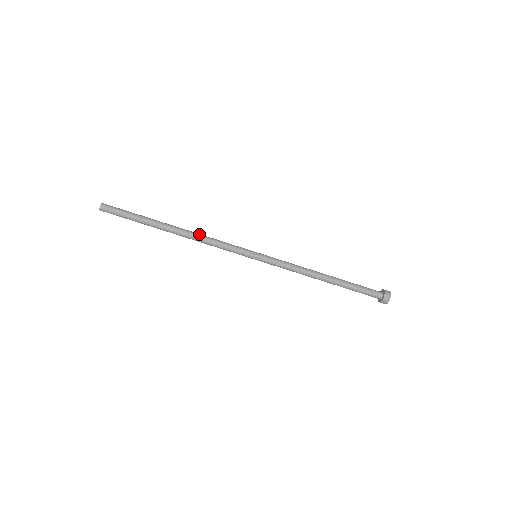
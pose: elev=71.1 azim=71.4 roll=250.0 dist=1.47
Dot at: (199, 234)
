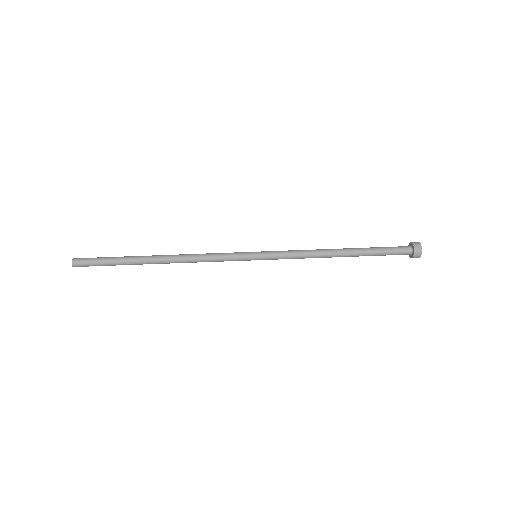
Dot at: (186, 254)
